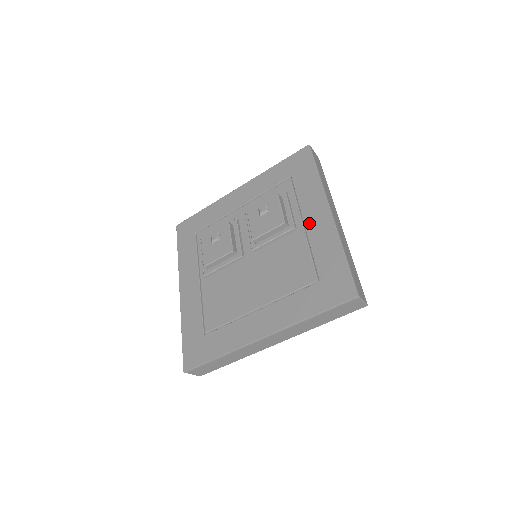
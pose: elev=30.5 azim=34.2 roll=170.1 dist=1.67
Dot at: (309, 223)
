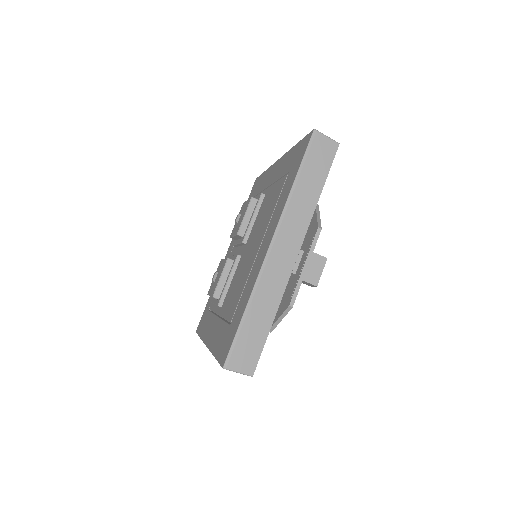
Dot at: (270, 181)
